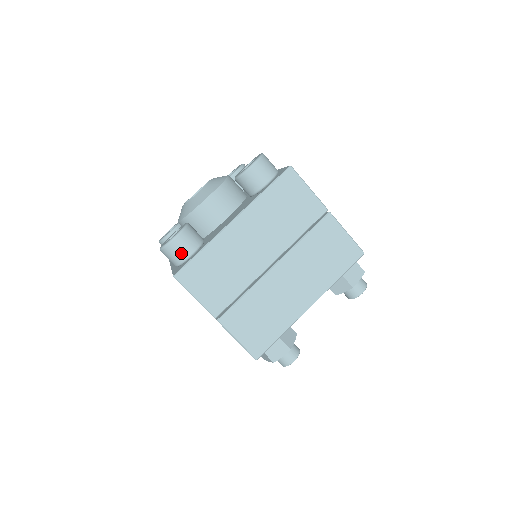
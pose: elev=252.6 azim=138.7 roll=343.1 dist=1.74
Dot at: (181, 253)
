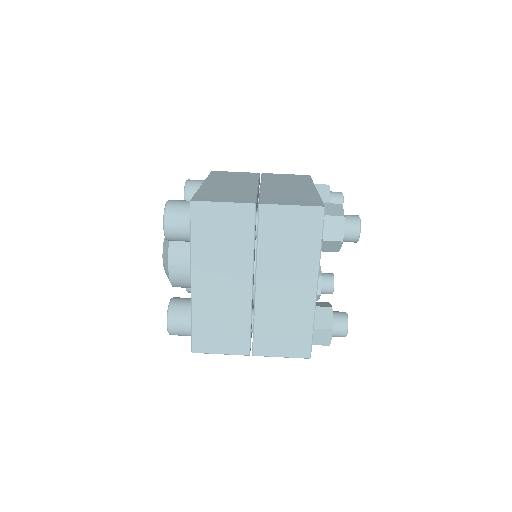
Dot at: (183, 204)
